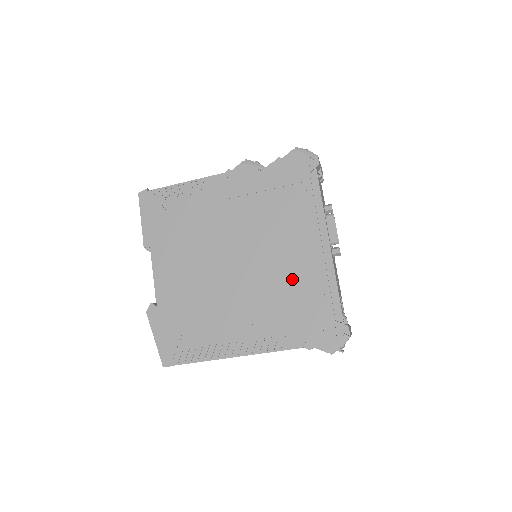
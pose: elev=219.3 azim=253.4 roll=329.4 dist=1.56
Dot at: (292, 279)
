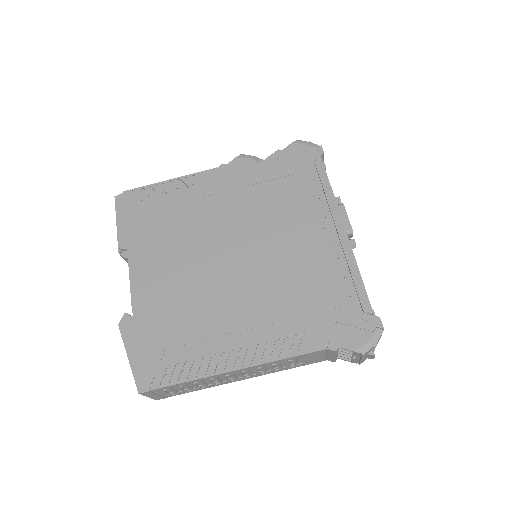
Dot at: (304, 270)
